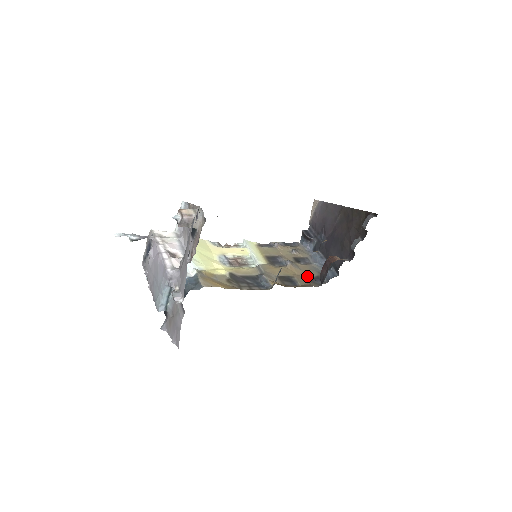
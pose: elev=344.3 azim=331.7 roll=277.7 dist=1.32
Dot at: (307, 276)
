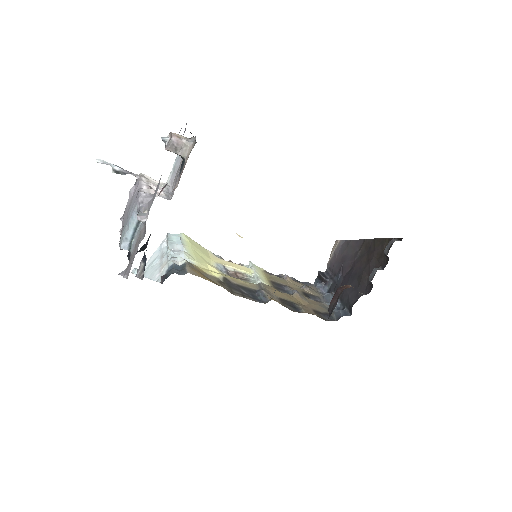
Dot at: (314, 309)
